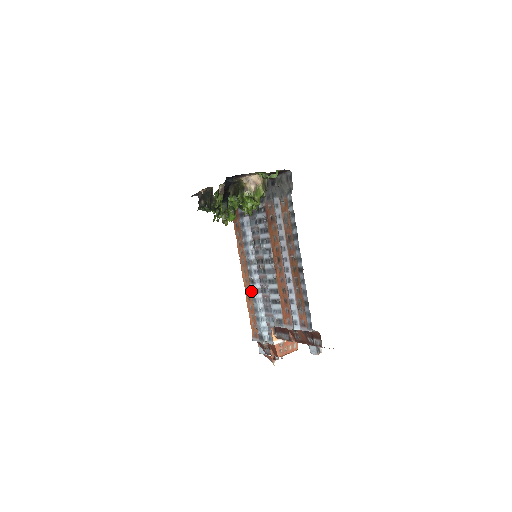
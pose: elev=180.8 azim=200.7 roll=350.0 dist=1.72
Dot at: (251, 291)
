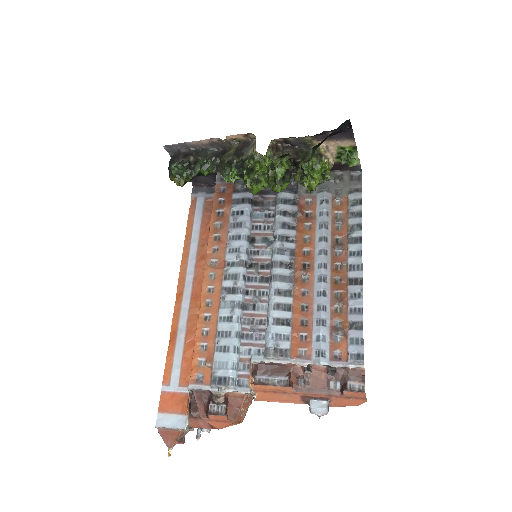
Dot at: (220, 306)
